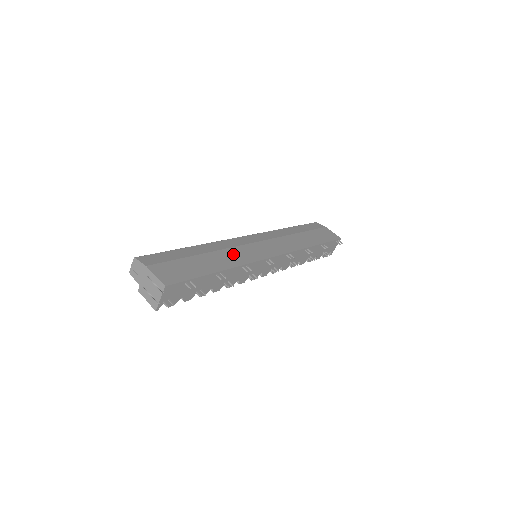
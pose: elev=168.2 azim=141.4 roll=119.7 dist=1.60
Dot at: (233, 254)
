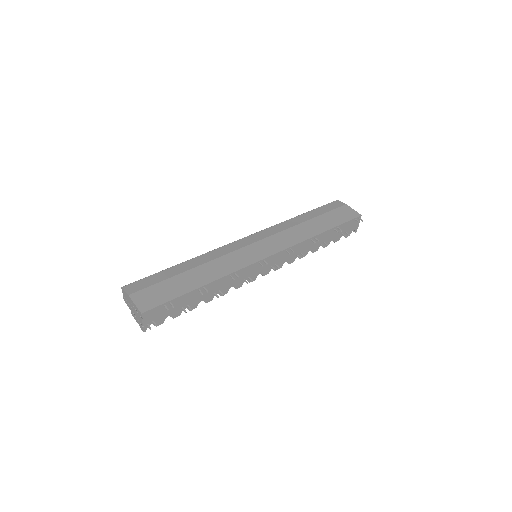
Dot at: (222, 264)
